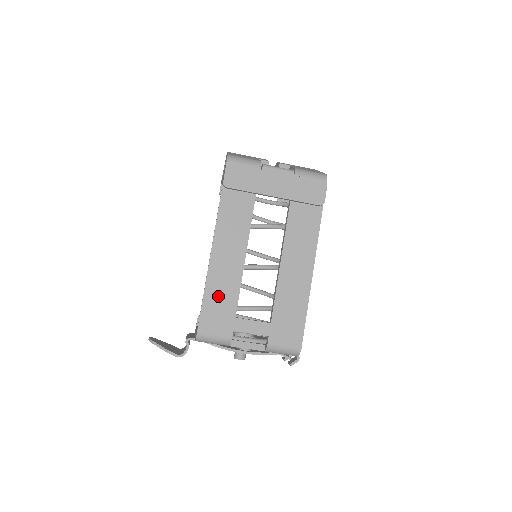
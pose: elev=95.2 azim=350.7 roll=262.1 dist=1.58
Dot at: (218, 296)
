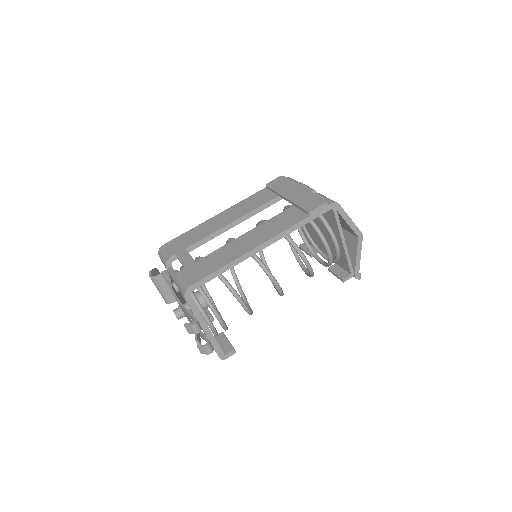
Dot at: (194, 234)
